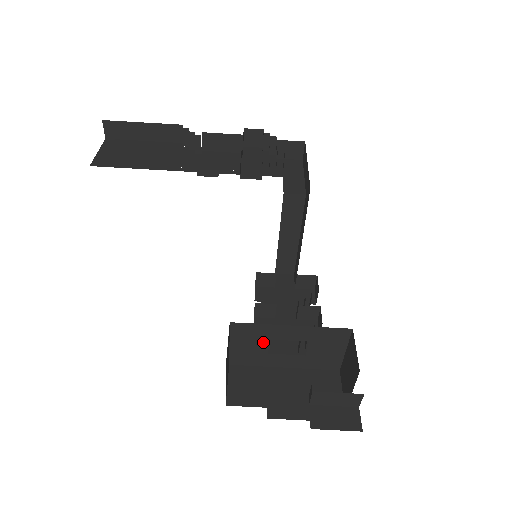
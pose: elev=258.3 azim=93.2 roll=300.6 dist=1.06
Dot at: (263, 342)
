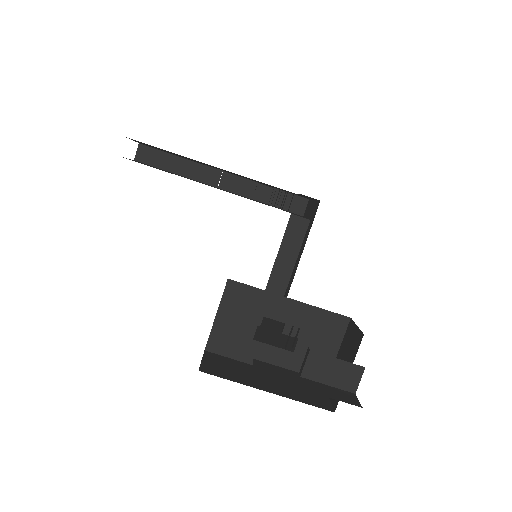
Dot at: (253, 319)
